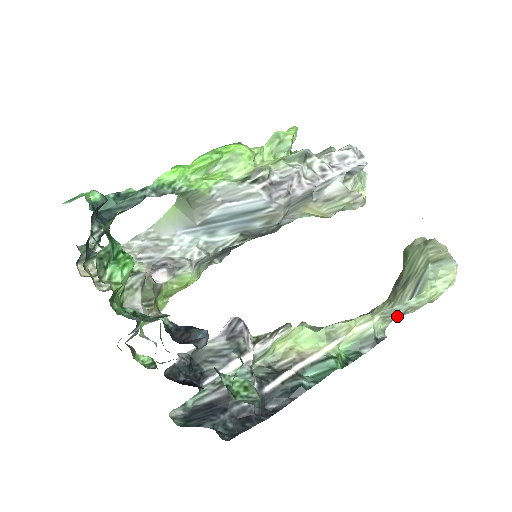
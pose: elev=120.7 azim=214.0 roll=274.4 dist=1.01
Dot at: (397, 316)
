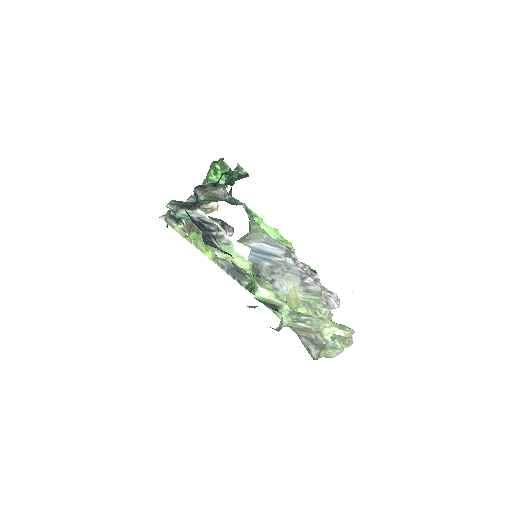
Dot at: (298, 322)
